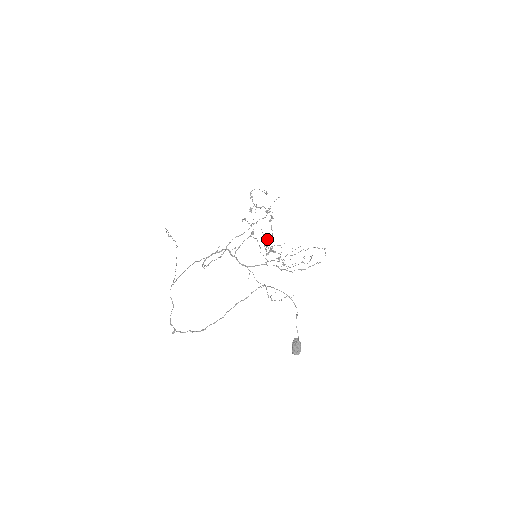
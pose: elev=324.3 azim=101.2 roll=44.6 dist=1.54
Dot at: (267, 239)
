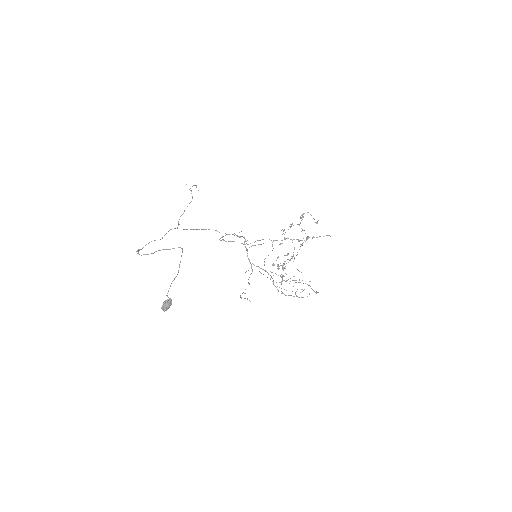
Dot at: (284, 255)
